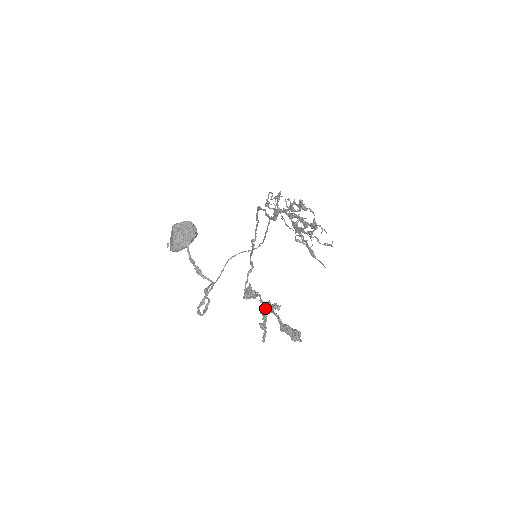
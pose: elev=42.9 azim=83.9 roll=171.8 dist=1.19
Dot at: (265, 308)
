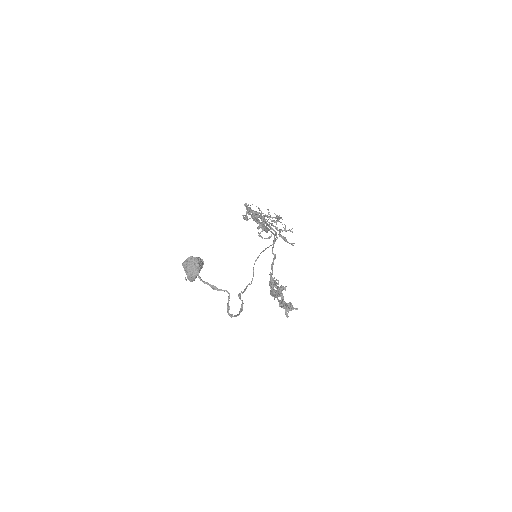
Dot at: (271, 294)
